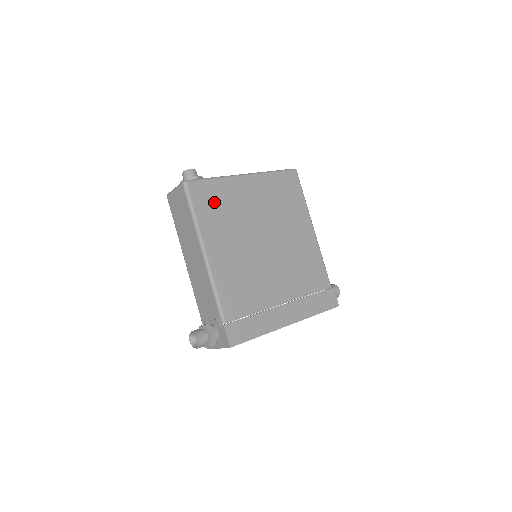
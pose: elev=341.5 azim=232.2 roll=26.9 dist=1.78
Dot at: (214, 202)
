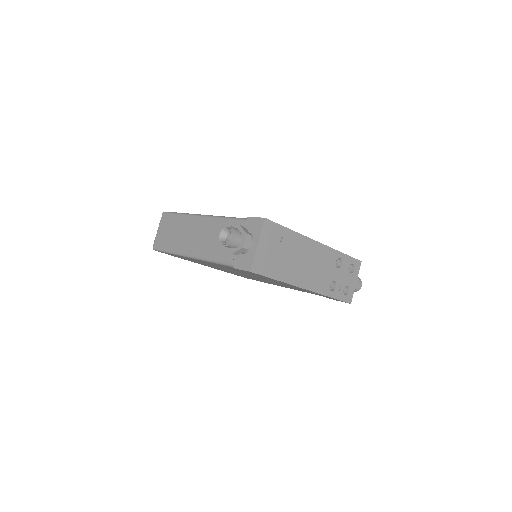
Dot at: occluded
